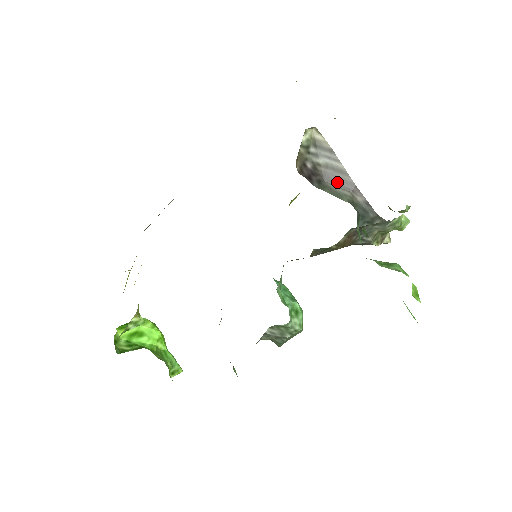
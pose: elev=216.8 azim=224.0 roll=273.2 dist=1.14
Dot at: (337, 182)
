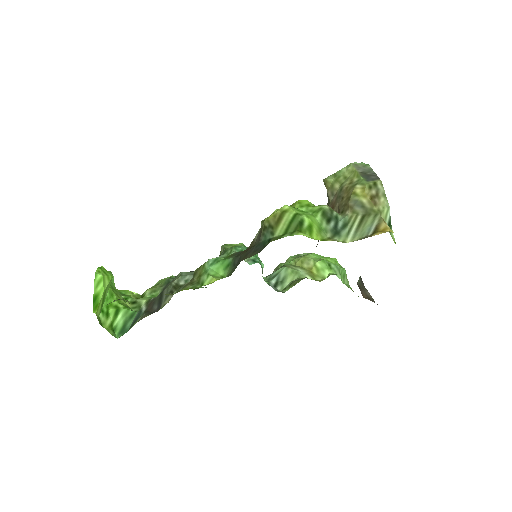
Dot at: occluded
